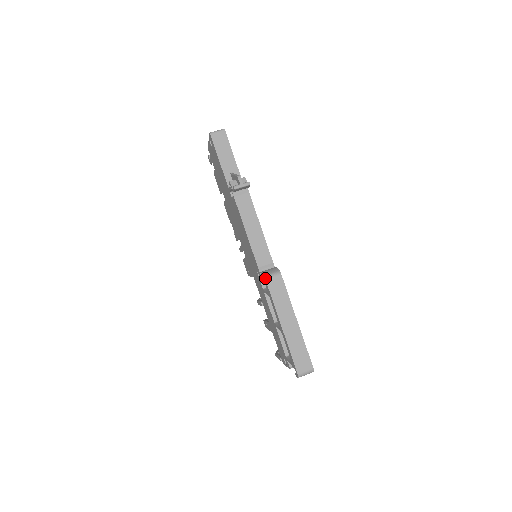
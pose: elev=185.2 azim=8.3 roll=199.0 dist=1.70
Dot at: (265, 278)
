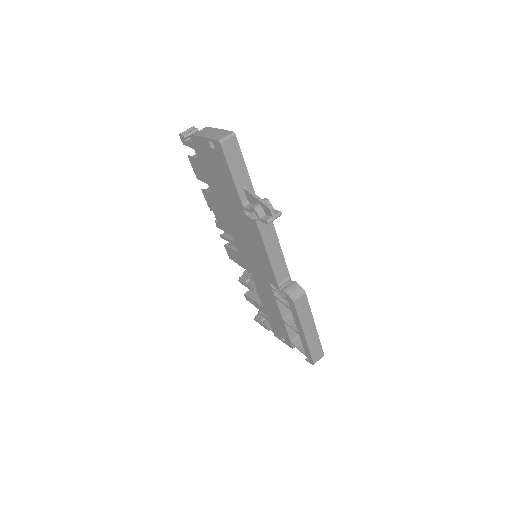
Dot at: (293, 301)
